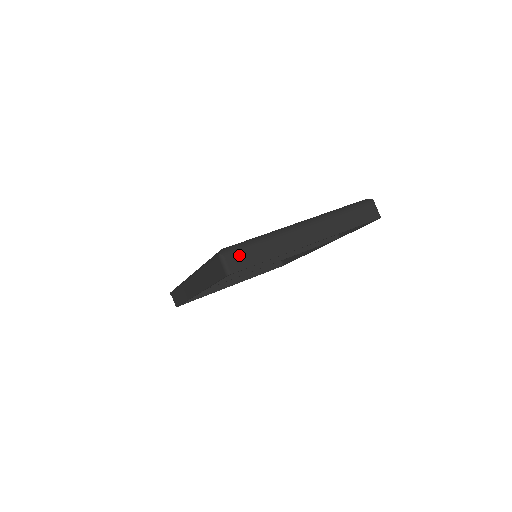
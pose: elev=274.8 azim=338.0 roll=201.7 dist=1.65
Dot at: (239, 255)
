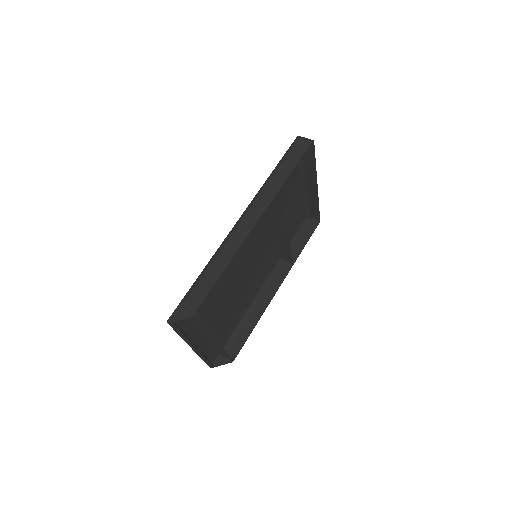
Dot at: occluded
